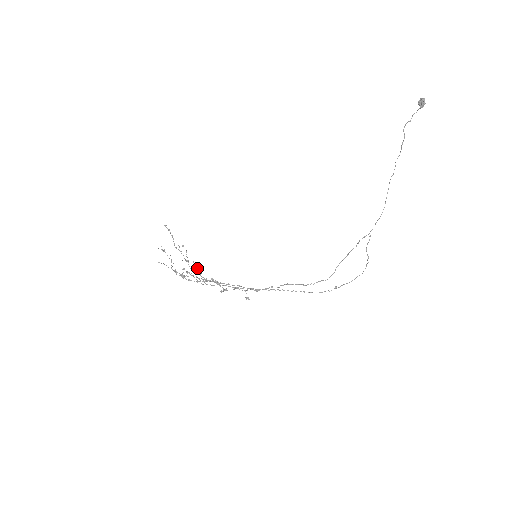
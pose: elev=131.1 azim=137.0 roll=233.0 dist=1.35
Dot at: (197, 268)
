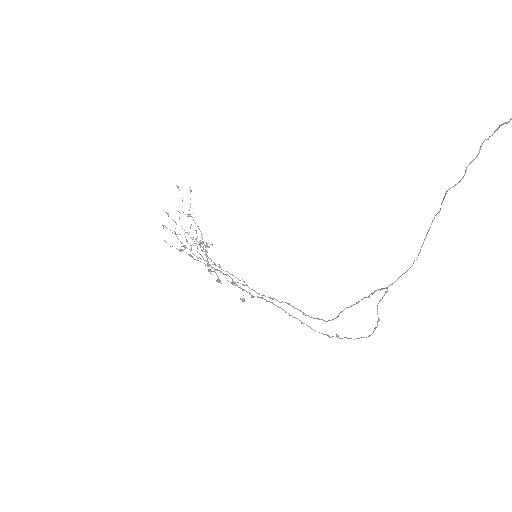
Dot at: (208, 243)
